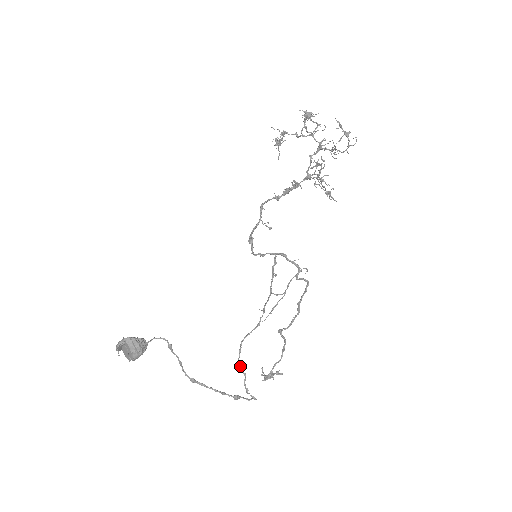
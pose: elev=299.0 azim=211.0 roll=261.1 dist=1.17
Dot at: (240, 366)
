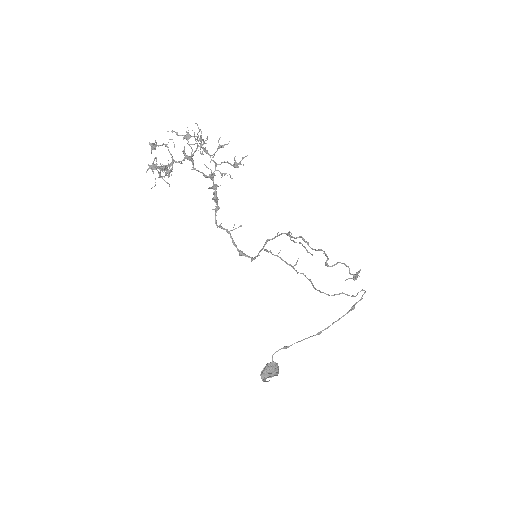
Dot at: occluded
